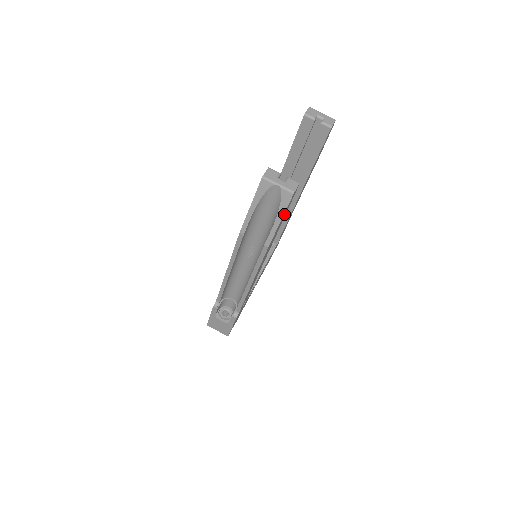
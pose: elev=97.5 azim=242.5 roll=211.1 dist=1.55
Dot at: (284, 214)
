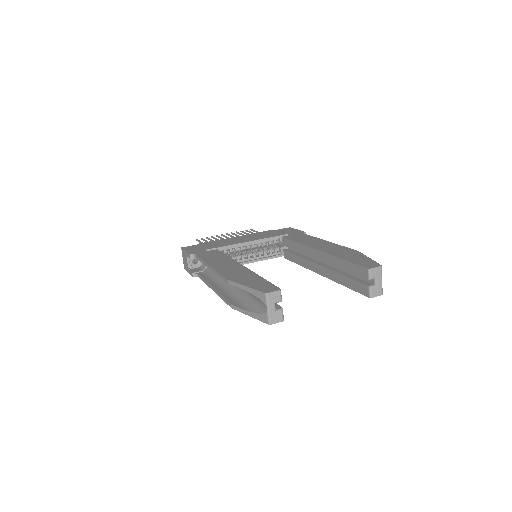
Dot at: occluded
